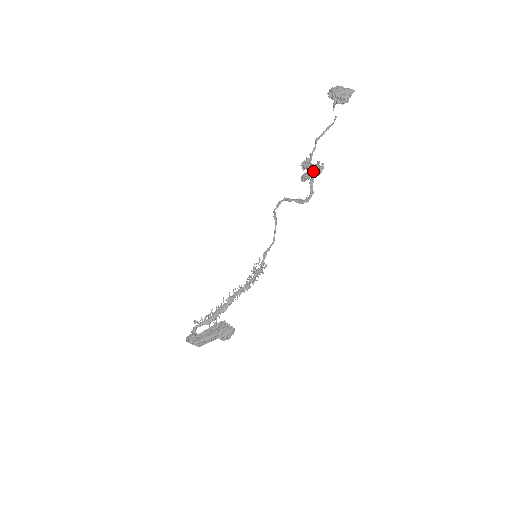
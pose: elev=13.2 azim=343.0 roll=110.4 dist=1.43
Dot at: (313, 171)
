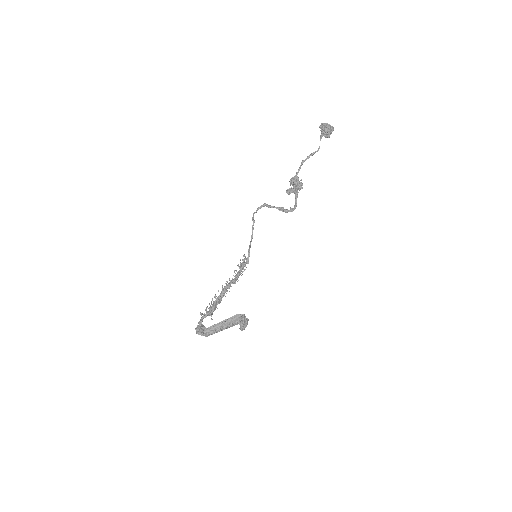
Dot at: (299, 188)
